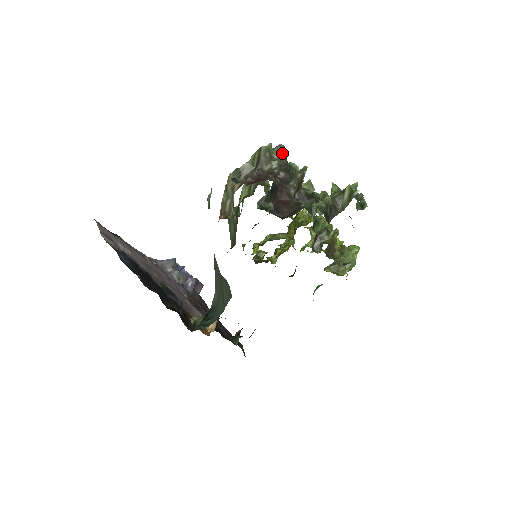
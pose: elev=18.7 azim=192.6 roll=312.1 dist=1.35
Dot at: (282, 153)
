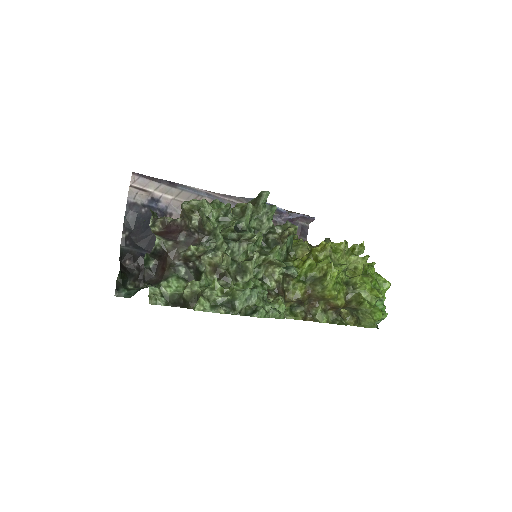
Dot at: (202, 218)
